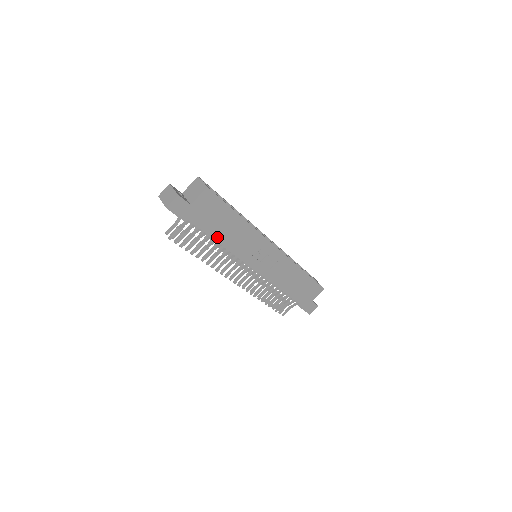
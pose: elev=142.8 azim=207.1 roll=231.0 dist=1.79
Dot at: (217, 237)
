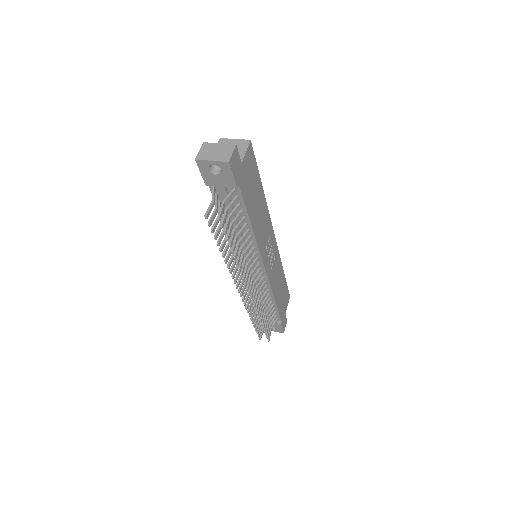
Dot at: (251, 217)
